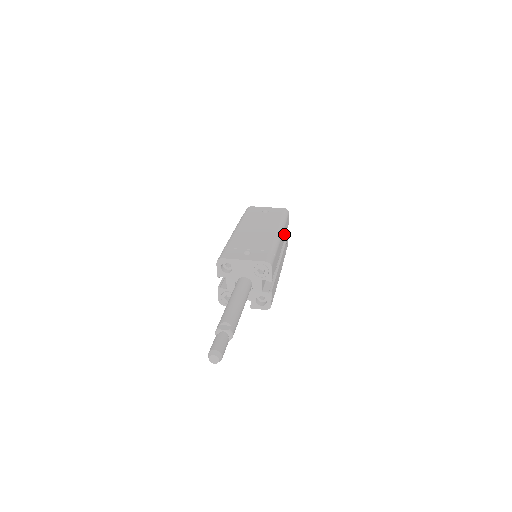
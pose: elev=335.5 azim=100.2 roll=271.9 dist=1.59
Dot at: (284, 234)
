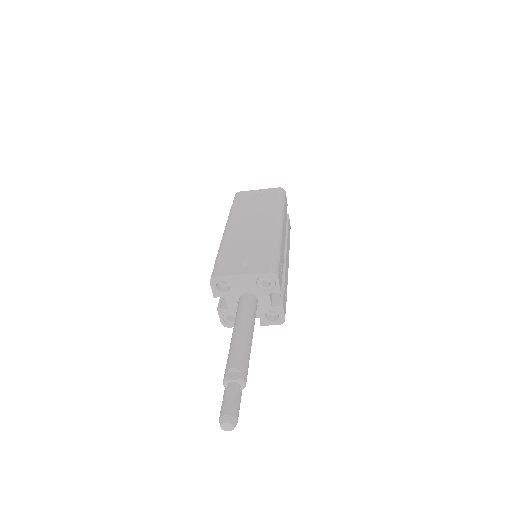
Dot at: (285, 222)
